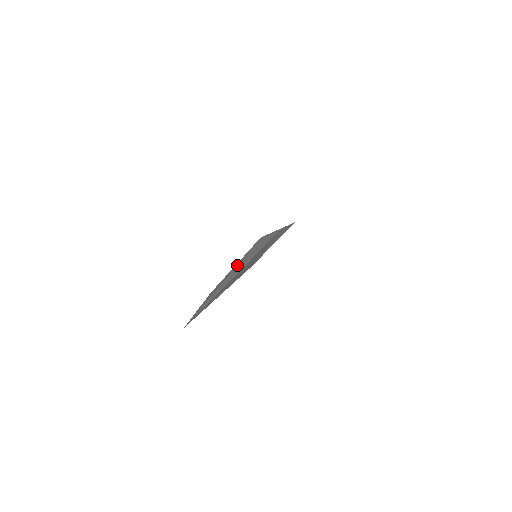
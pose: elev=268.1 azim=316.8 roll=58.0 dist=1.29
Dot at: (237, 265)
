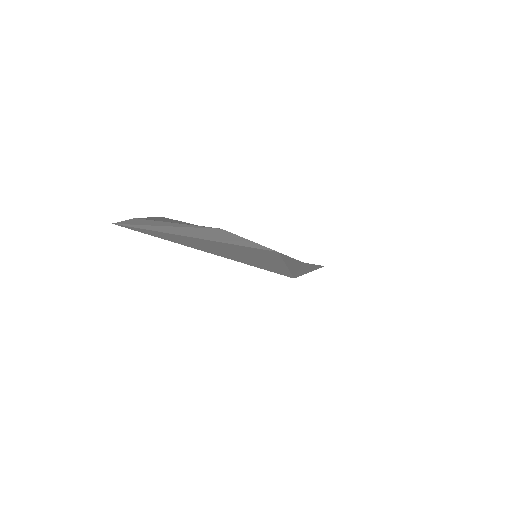
Dot at: (186, 227)
